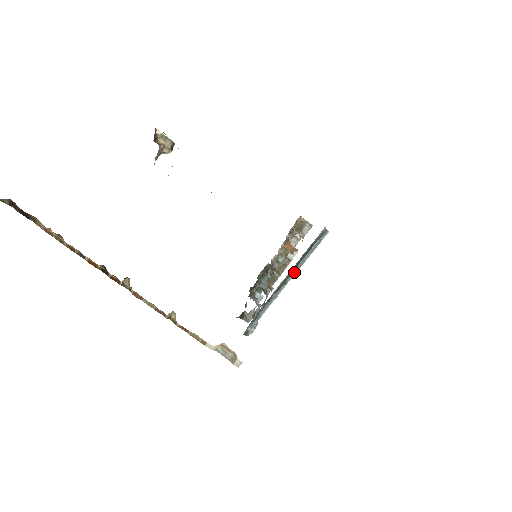
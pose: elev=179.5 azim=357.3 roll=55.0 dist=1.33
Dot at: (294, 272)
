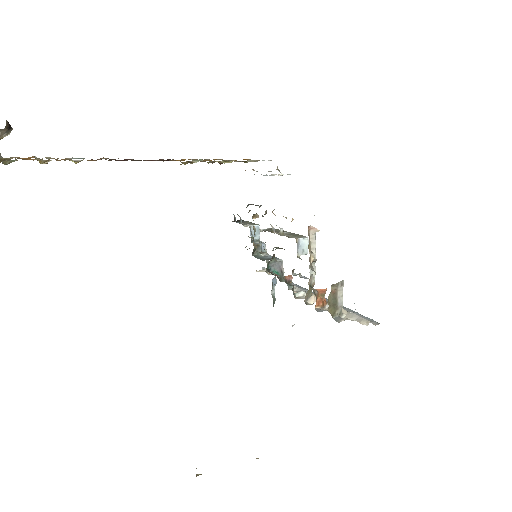
Dot at: occluded
